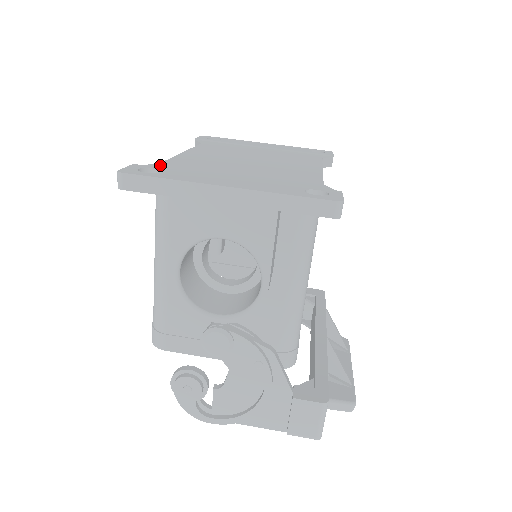
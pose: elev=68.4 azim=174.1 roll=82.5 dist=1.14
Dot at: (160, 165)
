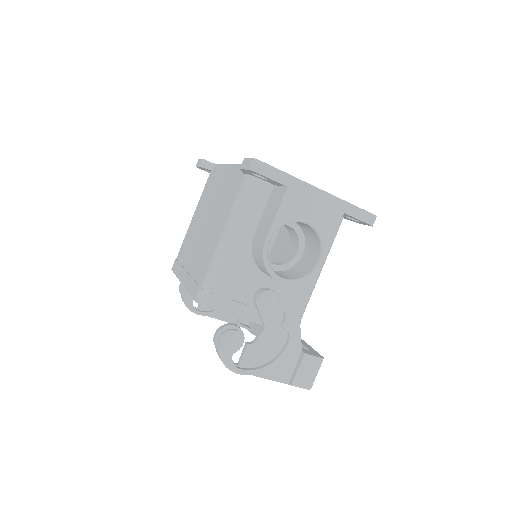
Dot at: occluded
